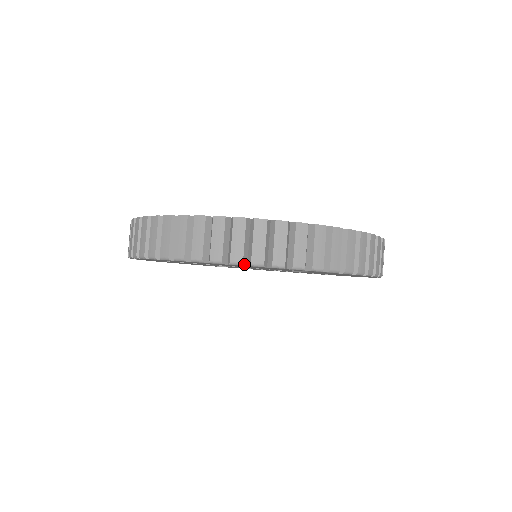
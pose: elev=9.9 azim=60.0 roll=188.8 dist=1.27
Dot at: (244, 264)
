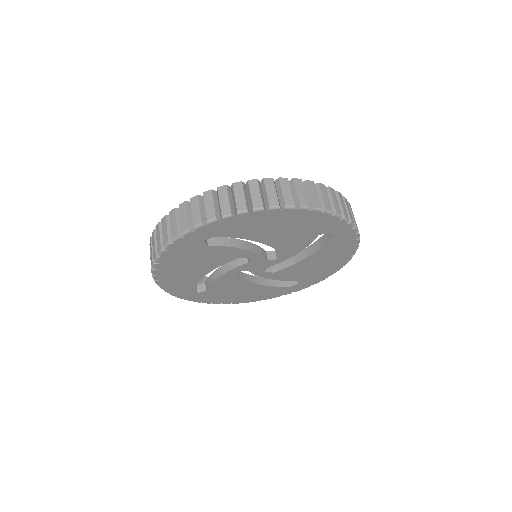
Dot at: (158, 257)
